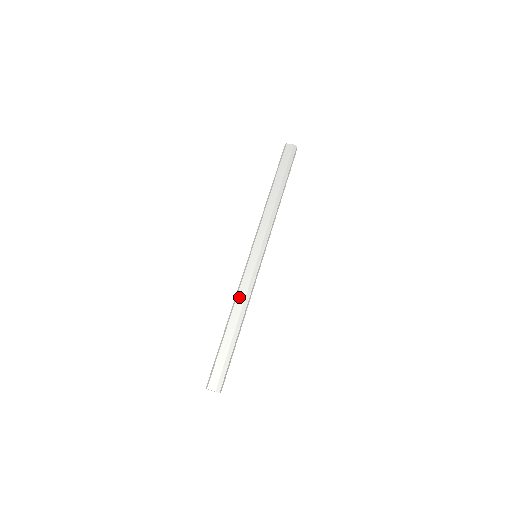
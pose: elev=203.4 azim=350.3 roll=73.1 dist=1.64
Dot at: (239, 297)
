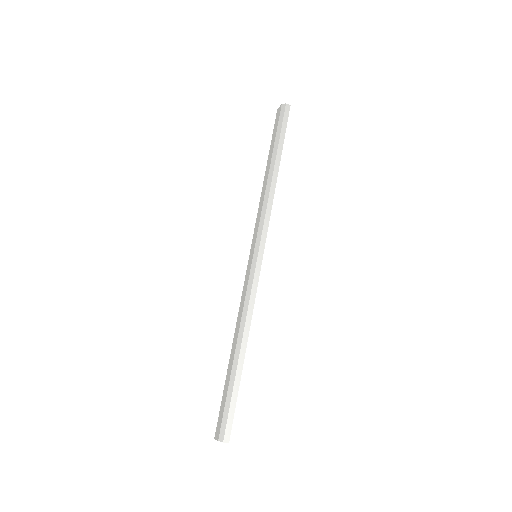
Dot at: (239, 313)
